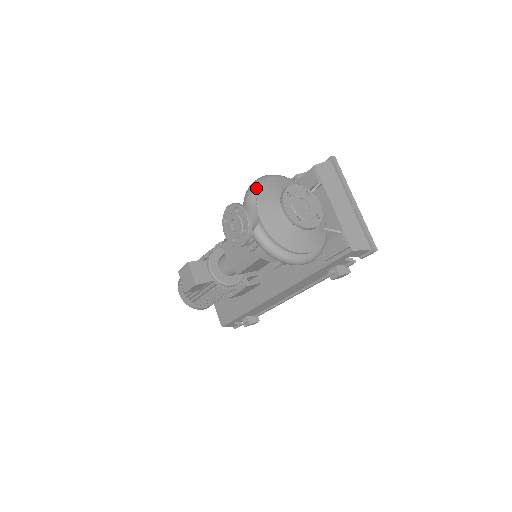
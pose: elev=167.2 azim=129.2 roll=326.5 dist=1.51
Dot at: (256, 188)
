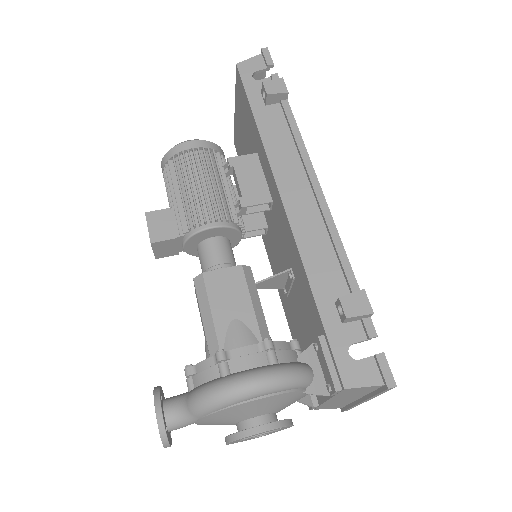
Dot at: (209, 411)
